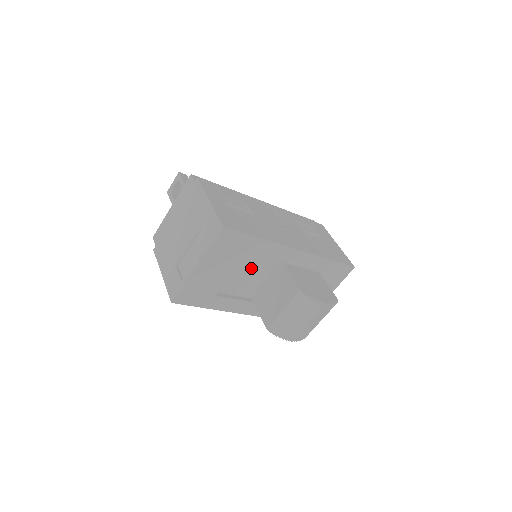
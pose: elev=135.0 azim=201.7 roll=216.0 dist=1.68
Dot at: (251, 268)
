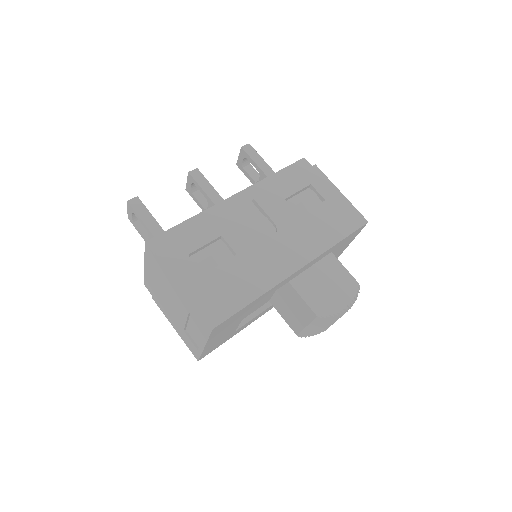
Dot at: occluded
